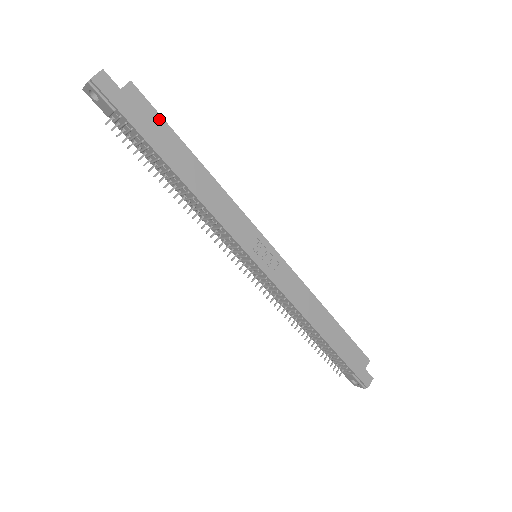
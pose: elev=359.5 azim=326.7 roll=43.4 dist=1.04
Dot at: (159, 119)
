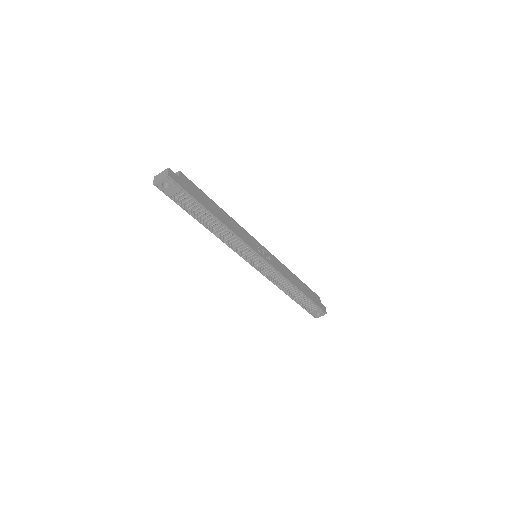
Dot at: (198, 189)
